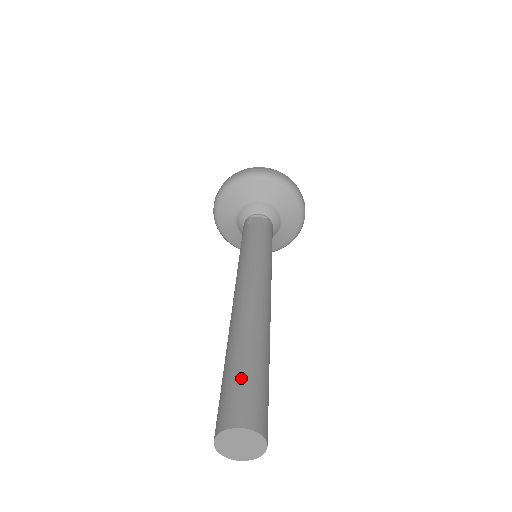
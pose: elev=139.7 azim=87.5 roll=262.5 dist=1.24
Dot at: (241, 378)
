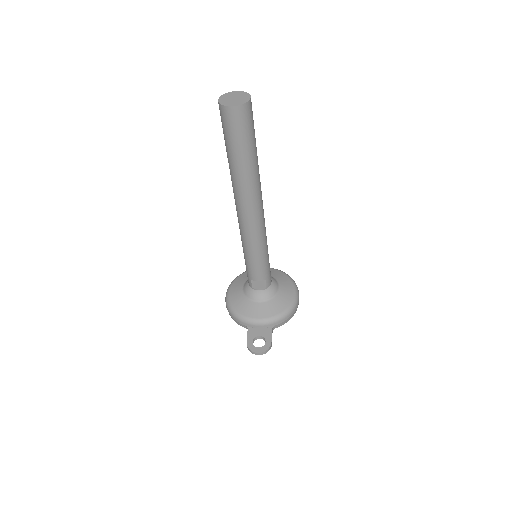
Dot at: occluded
